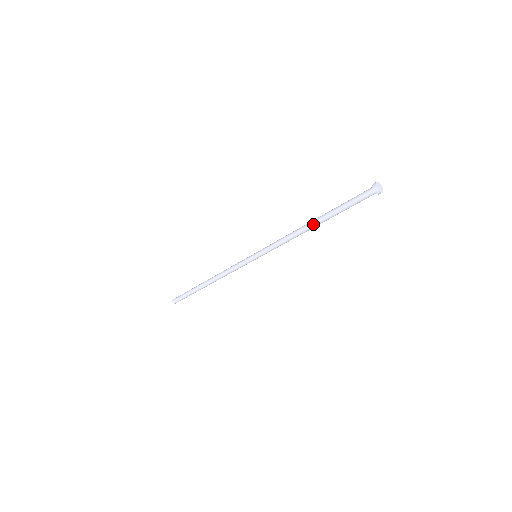
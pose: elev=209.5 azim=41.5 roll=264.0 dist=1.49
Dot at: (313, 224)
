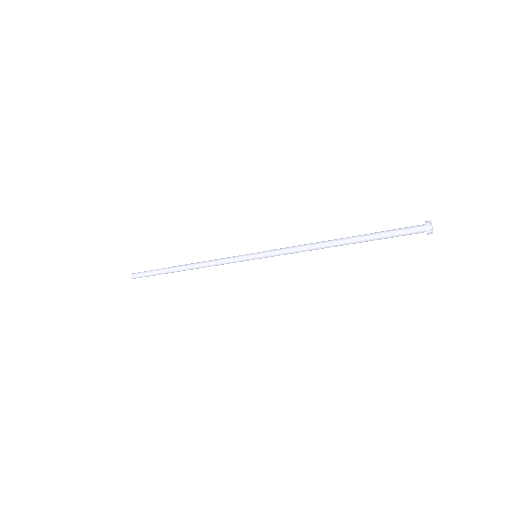
Dot at: (340, 242)
